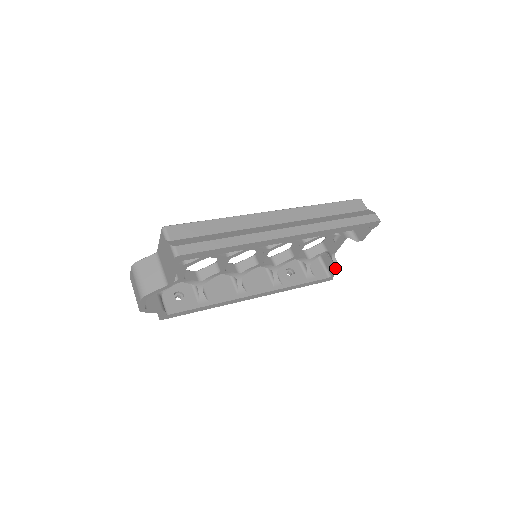
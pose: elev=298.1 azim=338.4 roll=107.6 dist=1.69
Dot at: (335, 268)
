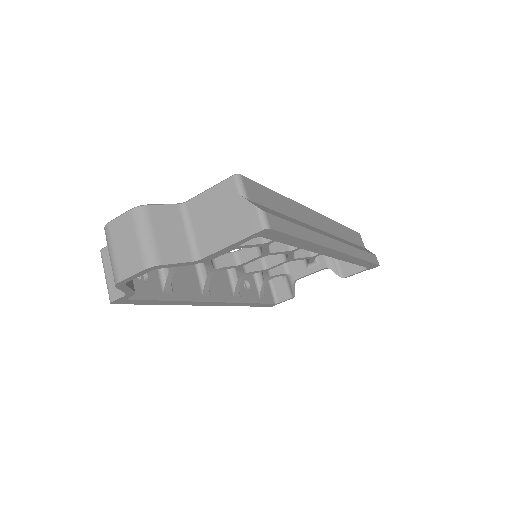
Dot at: (289, 296)
